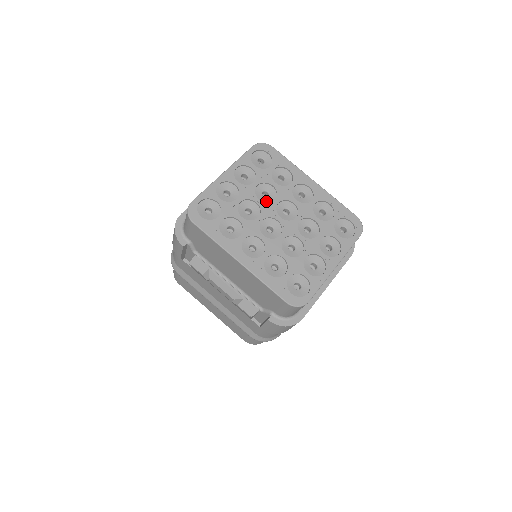
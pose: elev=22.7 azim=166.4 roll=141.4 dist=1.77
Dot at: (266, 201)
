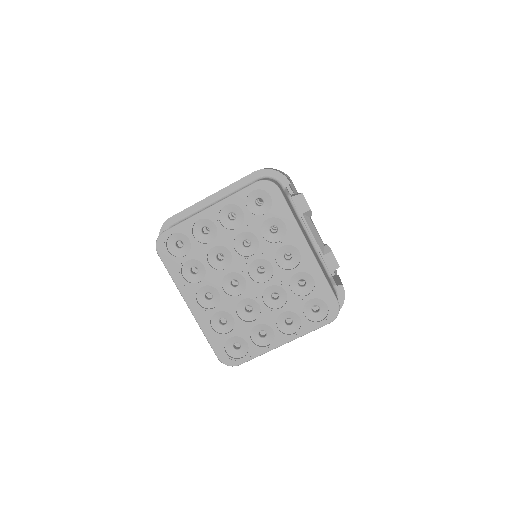
Dot at: (243, 252)
